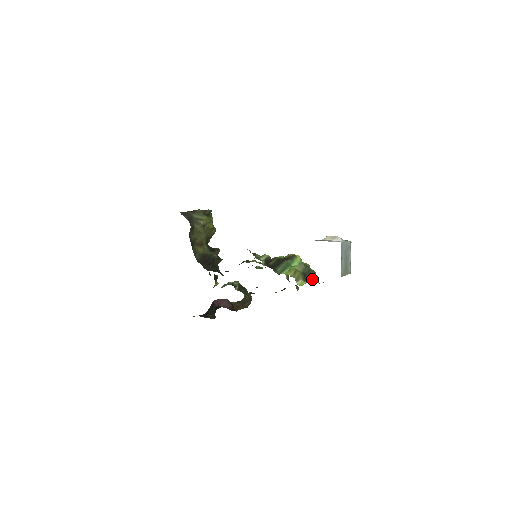
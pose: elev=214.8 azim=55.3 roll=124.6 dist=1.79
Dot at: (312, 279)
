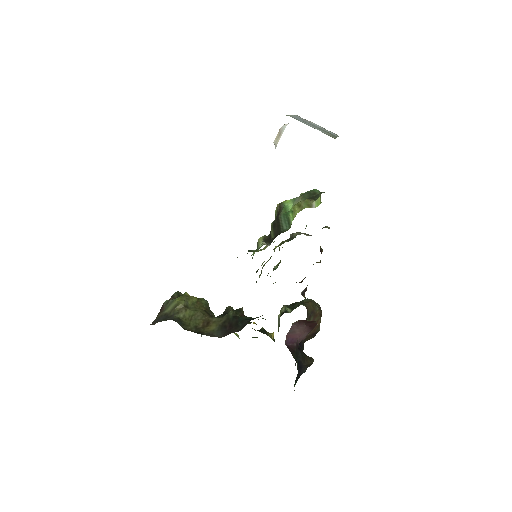
Dot at: occluded
